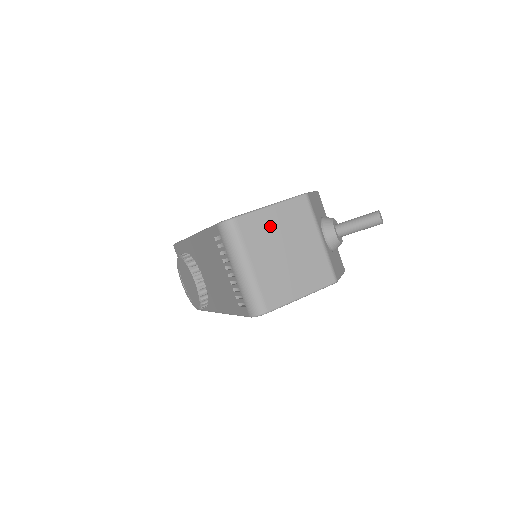
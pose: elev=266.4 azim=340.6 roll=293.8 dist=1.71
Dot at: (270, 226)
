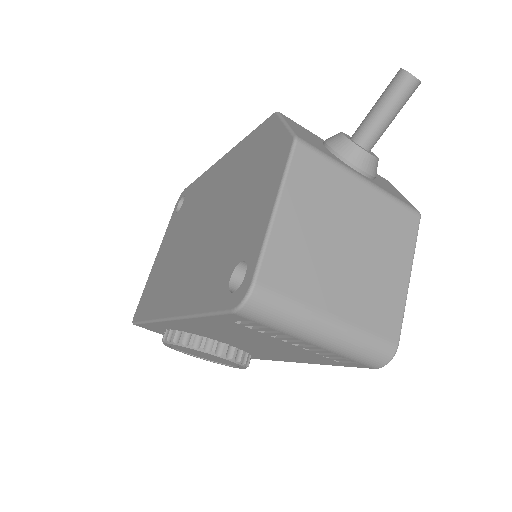
Dot at: (302, 238)
